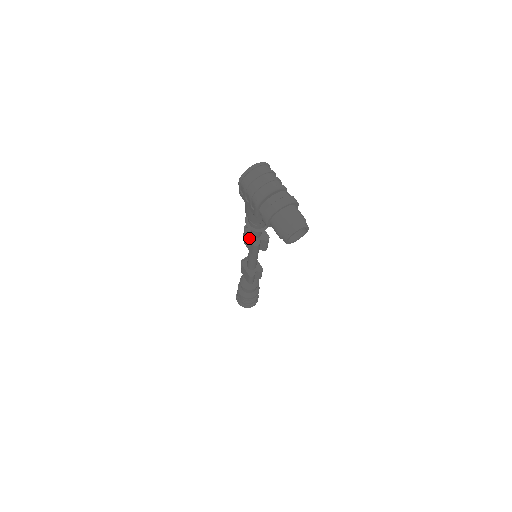
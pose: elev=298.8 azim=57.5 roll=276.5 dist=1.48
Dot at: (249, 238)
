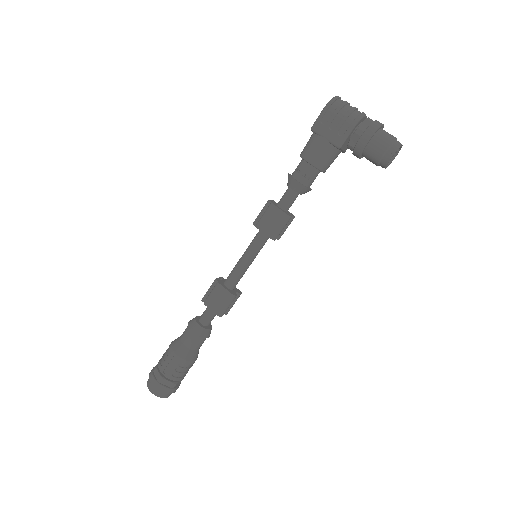
Dot at: (280, 209)
